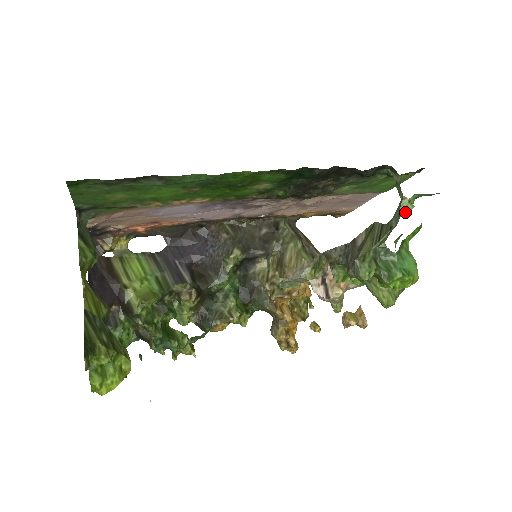
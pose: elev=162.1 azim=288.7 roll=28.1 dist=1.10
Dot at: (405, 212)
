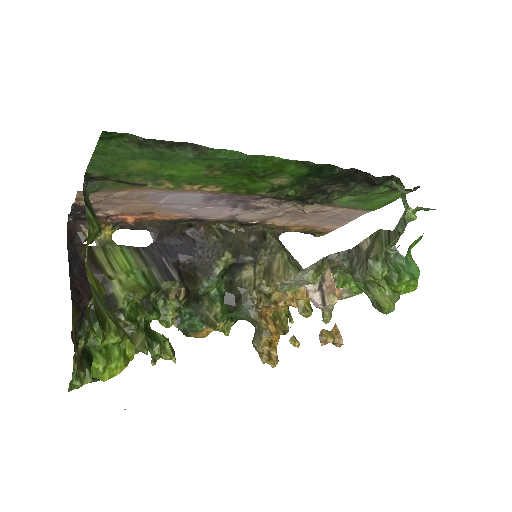
Dot at: (410, 221)
